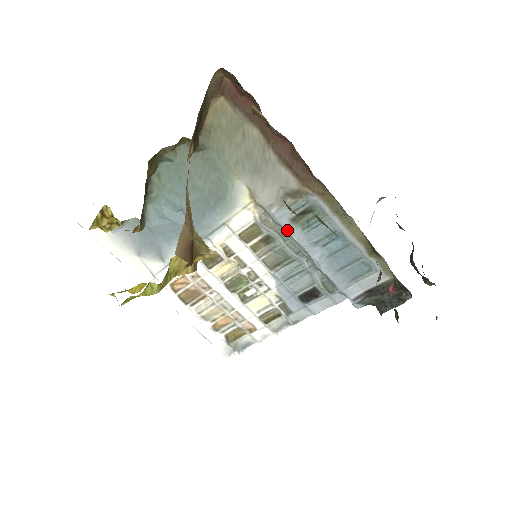
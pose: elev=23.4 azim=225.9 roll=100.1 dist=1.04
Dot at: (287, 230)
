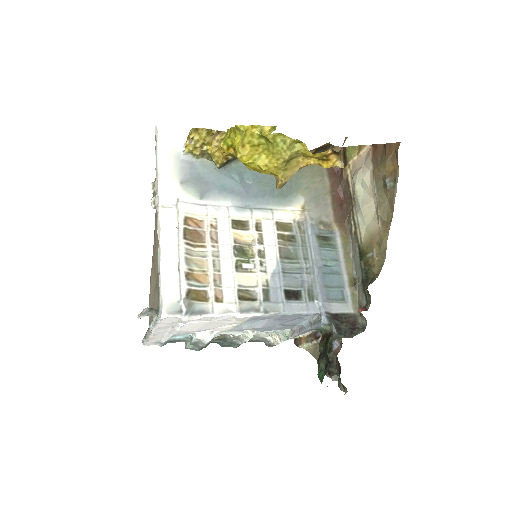
Dot at: (311, 239)
